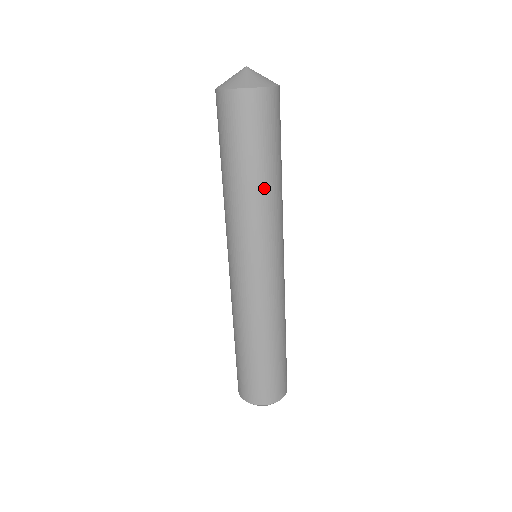
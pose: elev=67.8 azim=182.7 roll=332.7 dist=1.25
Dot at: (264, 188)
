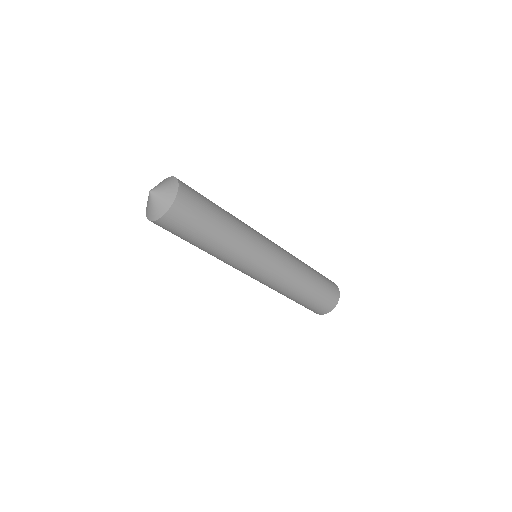
Dot at: (222, 245)
